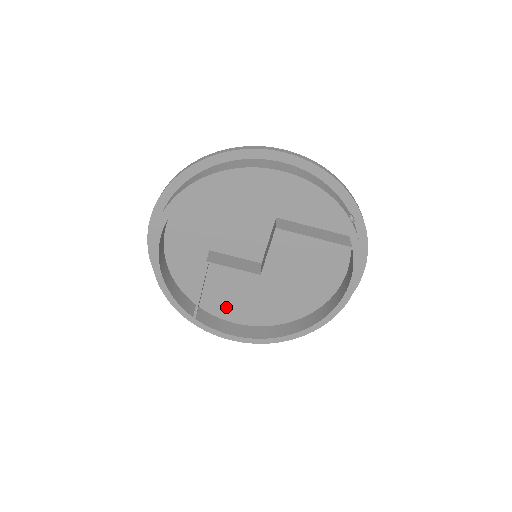
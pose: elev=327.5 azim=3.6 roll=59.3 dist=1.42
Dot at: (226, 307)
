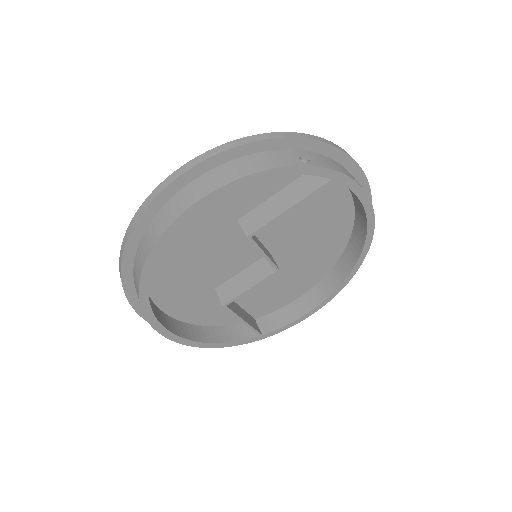
Dot at: (276, 300)
